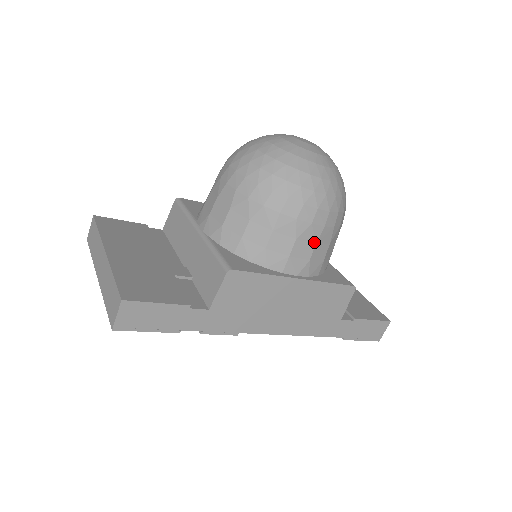
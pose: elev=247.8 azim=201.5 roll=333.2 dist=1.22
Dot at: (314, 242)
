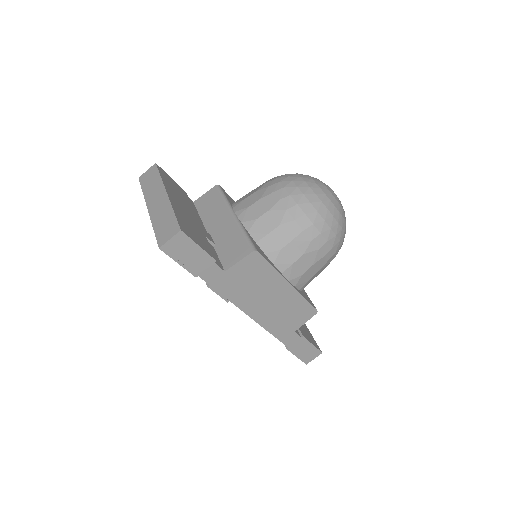
Dot at: (312, 263)
